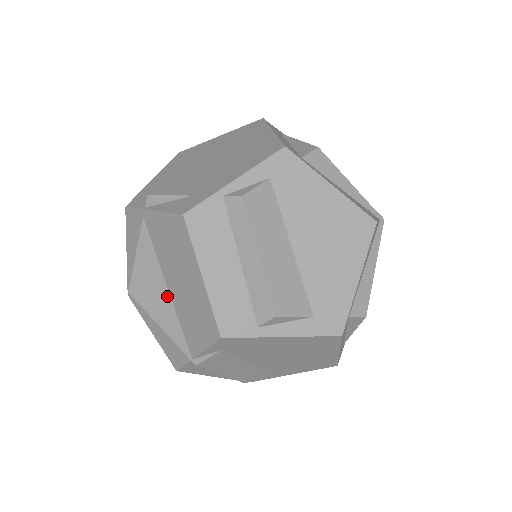
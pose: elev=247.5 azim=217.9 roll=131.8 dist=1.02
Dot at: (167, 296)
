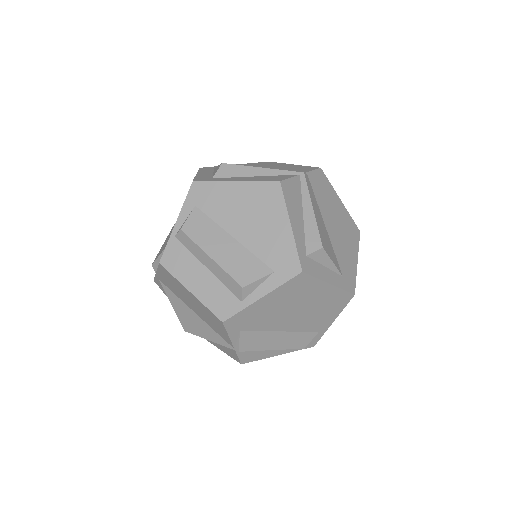
Dot at: (198, 318)
